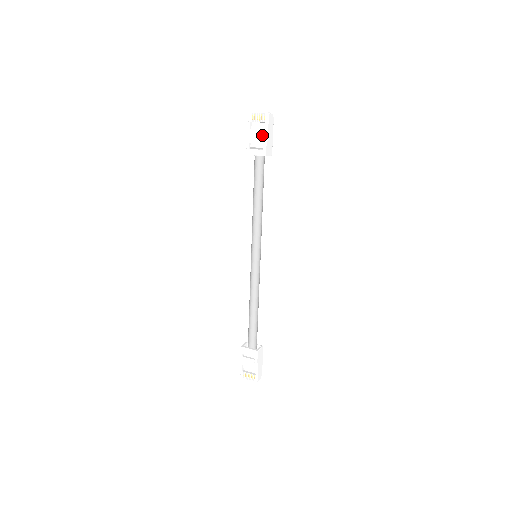
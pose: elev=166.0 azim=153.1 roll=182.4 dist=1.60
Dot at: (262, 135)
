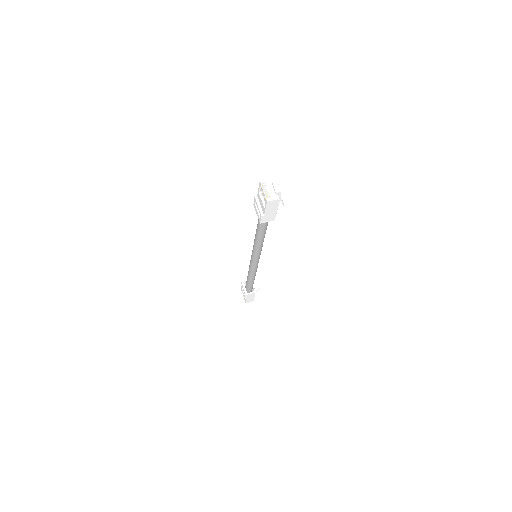
Dot at: (262, 207)
